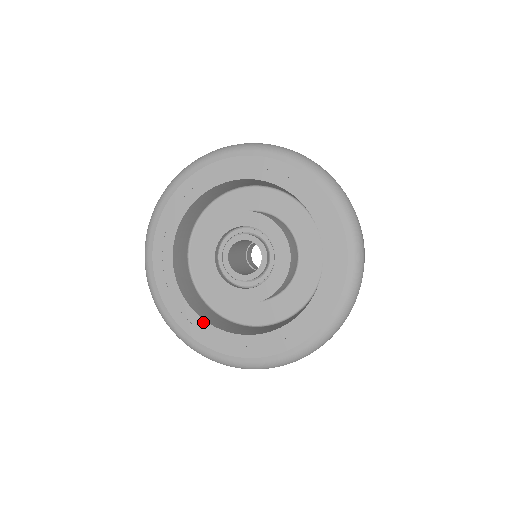
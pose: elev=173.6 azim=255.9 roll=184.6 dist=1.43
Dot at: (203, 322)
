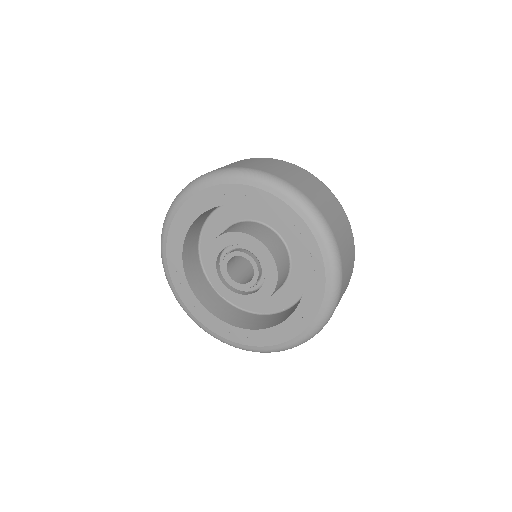
Dot at: (219, 321)
